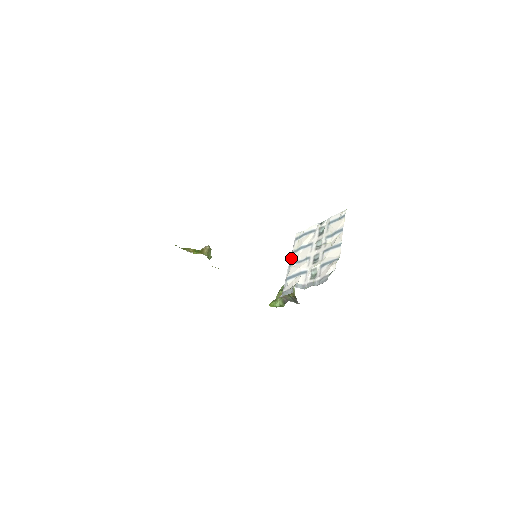
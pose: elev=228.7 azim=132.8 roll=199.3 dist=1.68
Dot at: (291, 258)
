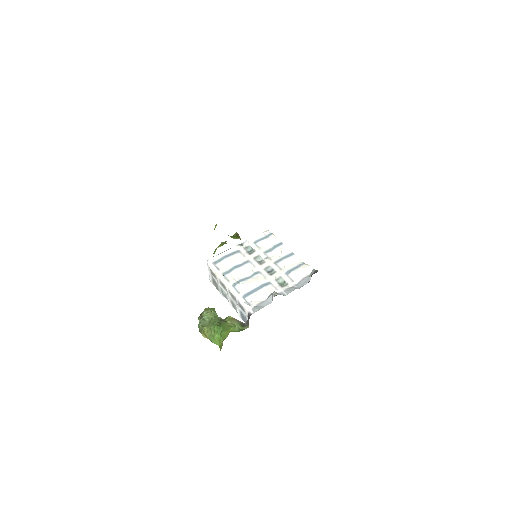
Dot at: (227, 279)
